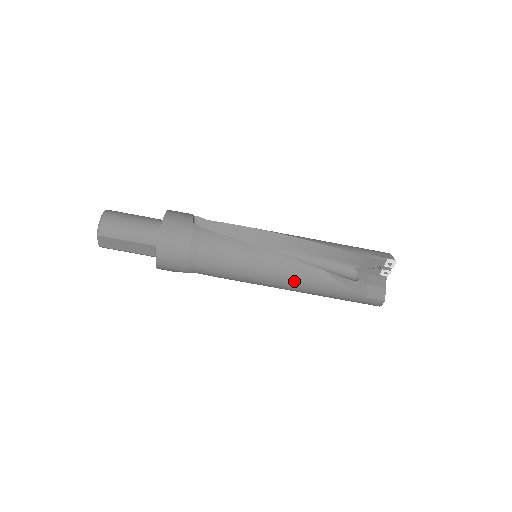
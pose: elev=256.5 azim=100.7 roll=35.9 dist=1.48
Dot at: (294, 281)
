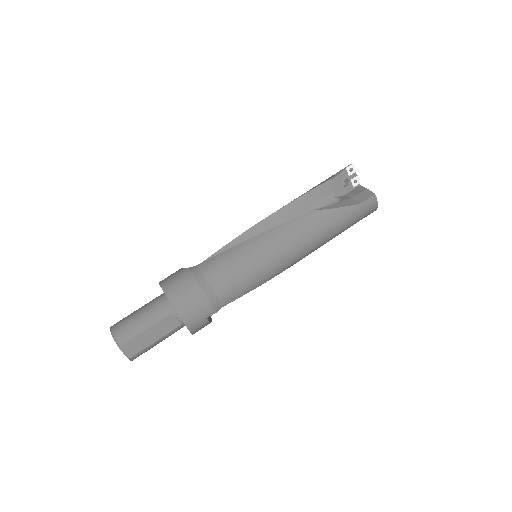
Dot at: (299, 239)
